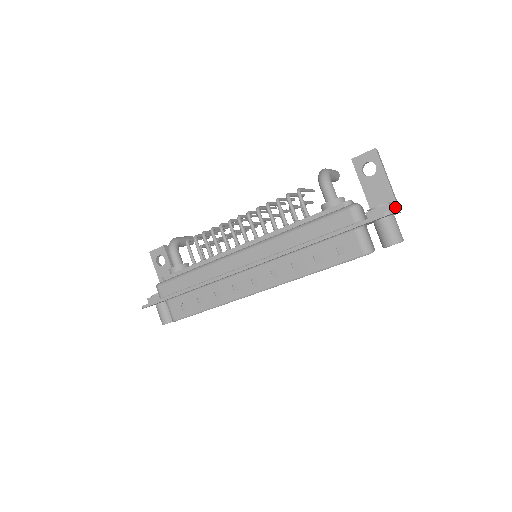
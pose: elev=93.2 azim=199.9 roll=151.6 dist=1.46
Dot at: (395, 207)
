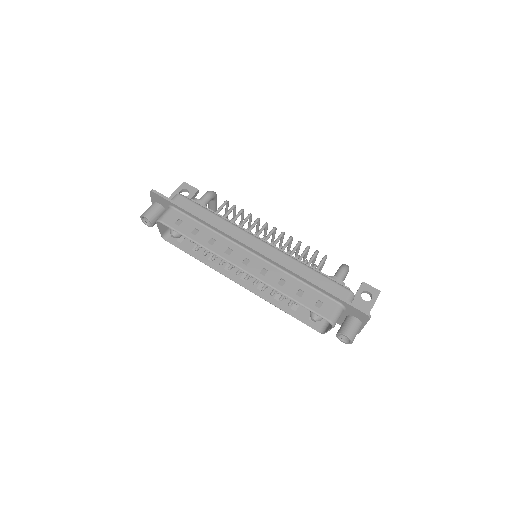
Dot at: occluded
